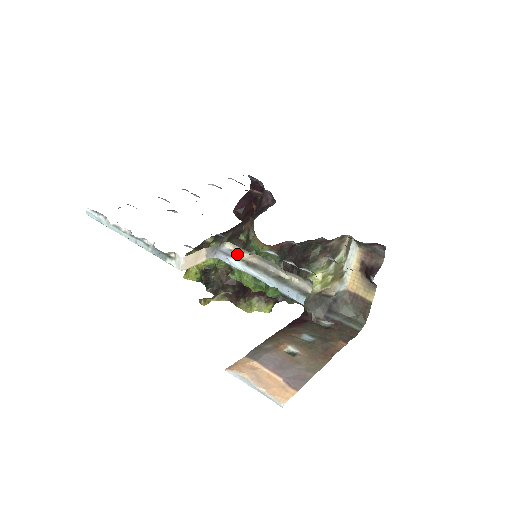
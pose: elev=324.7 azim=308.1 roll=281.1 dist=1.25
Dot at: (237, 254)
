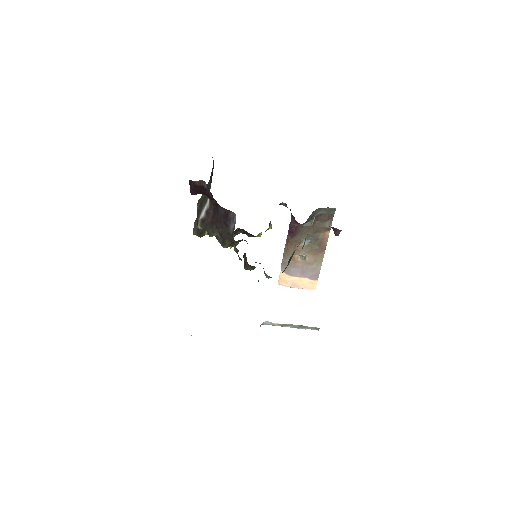
Dot at: (272, 323)
